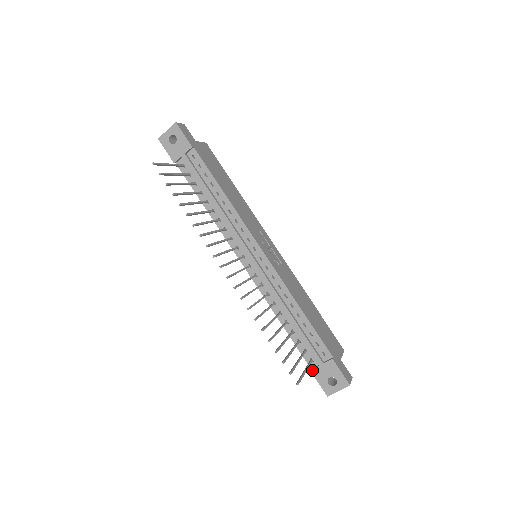
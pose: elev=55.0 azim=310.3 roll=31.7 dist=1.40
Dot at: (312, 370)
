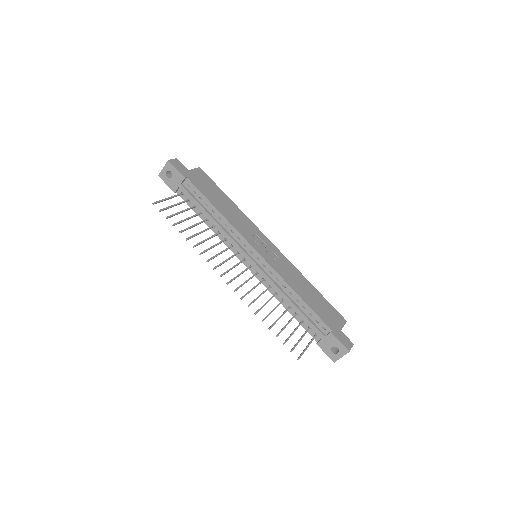
Dot at: (317, 343)
